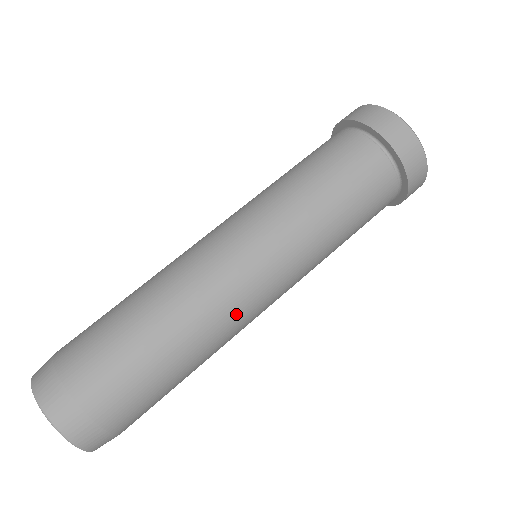
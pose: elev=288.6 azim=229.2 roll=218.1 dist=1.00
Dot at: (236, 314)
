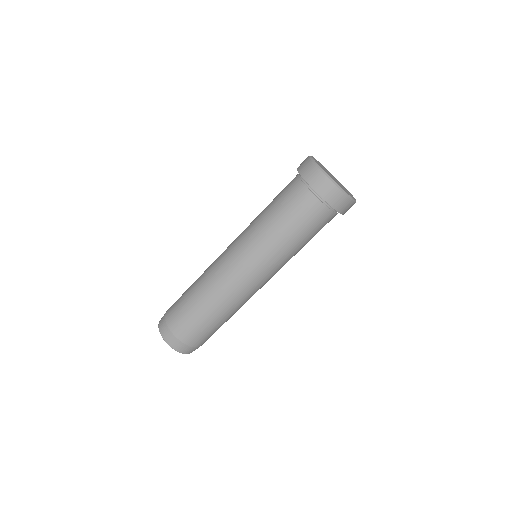
Dot at: occluded
